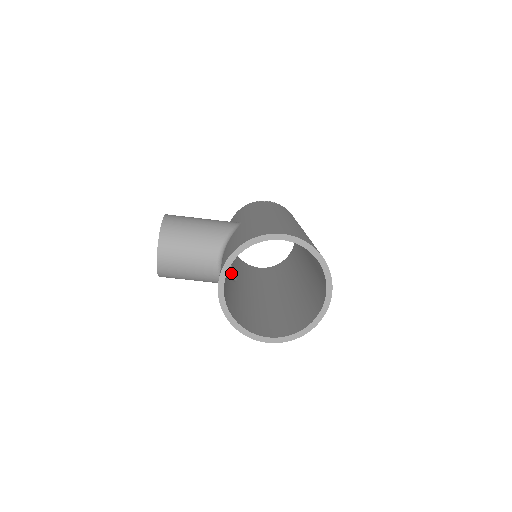
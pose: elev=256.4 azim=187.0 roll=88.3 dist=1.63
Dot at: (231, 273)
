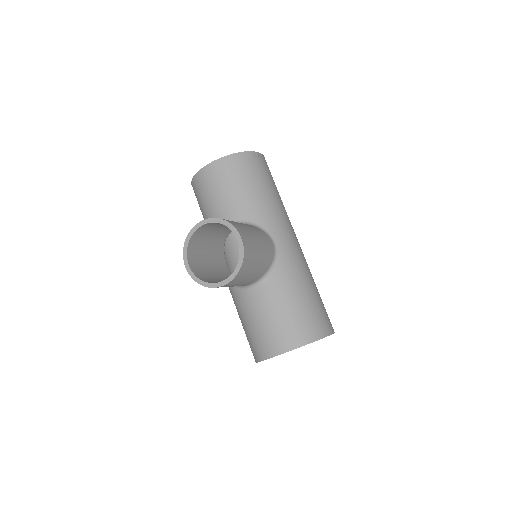
Dot at: (224, 254)
